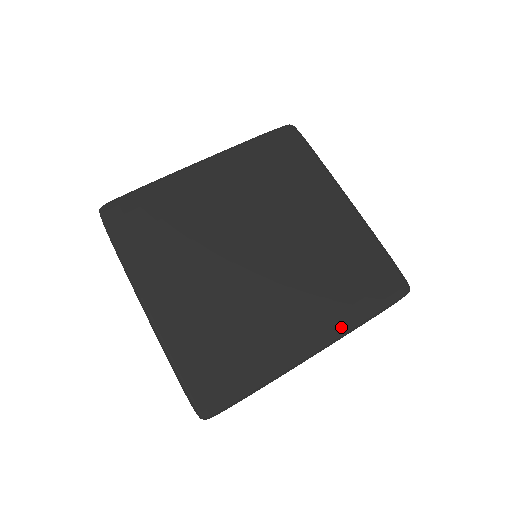
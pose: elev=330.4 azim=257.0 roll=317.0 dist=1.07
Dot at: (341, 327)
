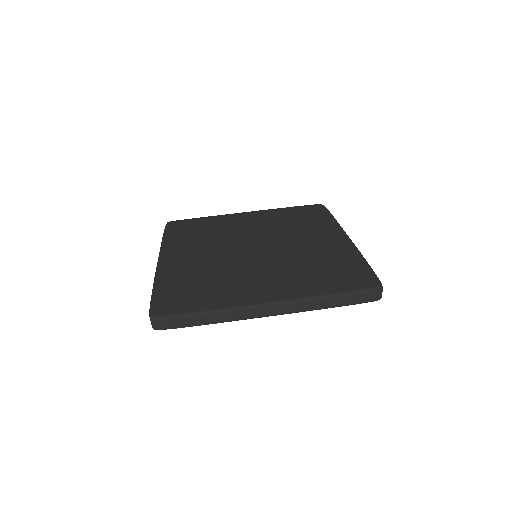
Dot at: (300, 294)
